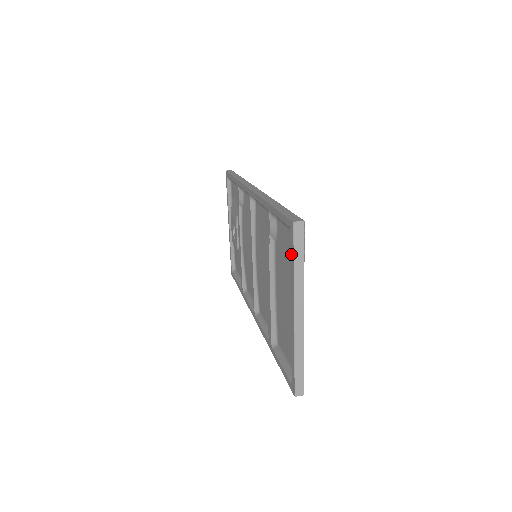
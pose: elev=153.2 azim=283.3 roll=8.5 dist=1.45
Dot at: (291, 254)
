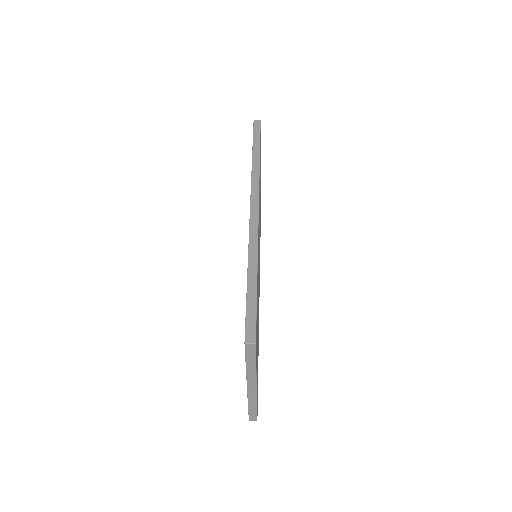
Dot at: occluded
